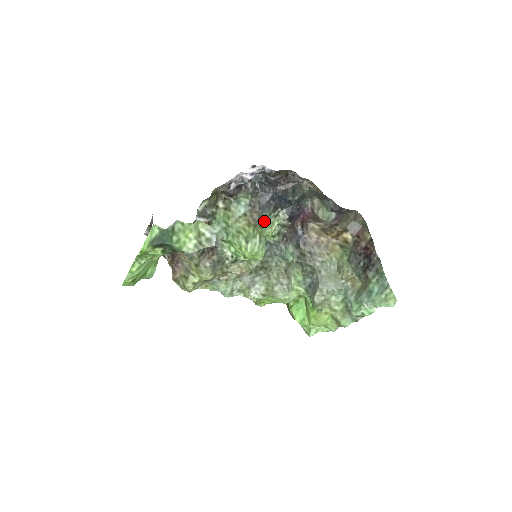
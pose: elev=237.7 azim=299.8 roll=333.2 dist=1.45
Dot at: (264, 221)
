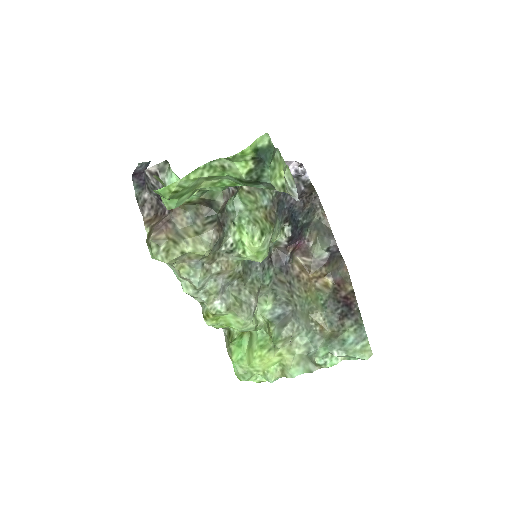
Dot at: (276, 225)
